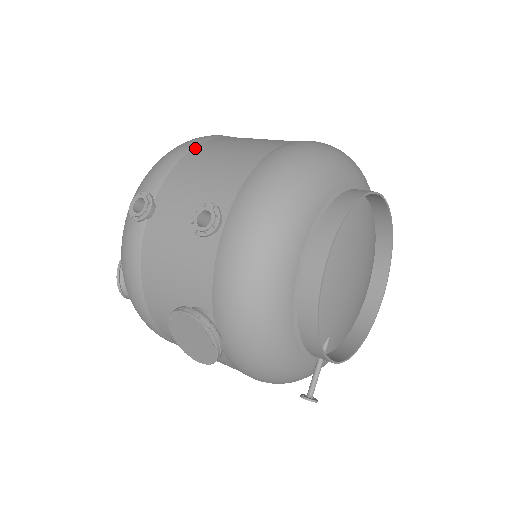
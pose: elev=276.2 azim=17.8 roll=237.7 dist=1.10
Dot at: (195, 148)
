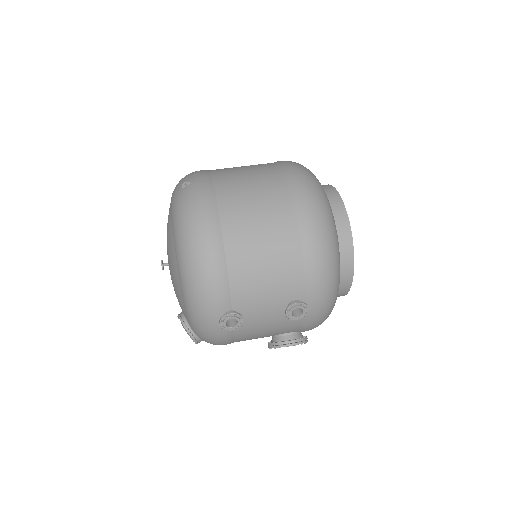
Dot at: (227, 253)
